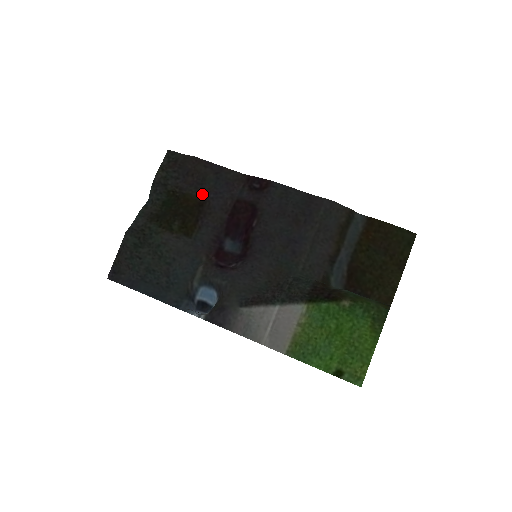
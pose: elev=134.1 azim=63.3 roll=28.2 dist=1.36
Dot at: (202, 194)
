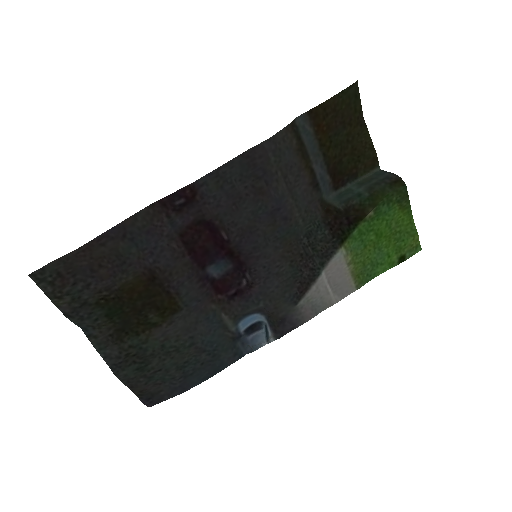
Dot at: (139, 270)
